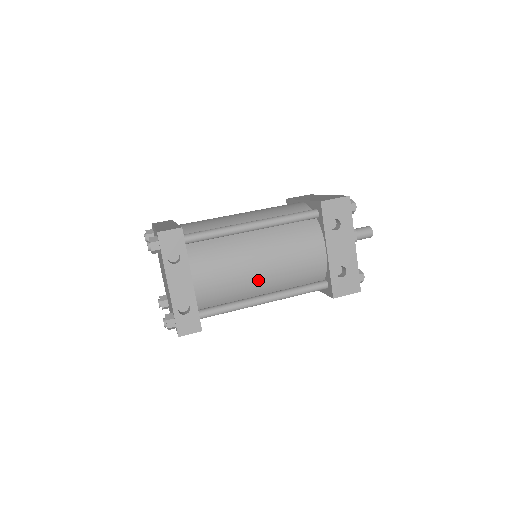
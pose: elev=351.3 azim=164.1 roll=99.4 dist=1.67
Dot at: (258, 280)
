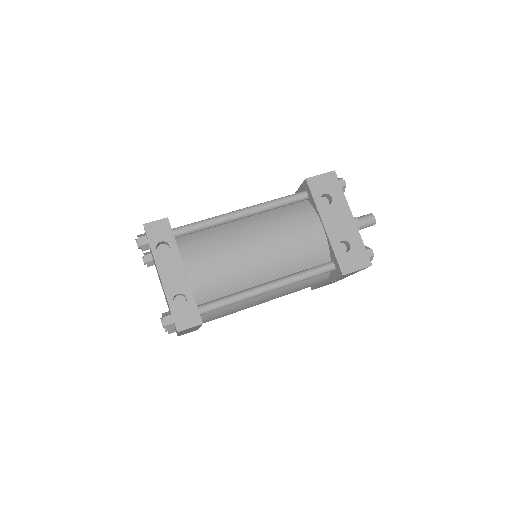
Dot at: (256, 265)
